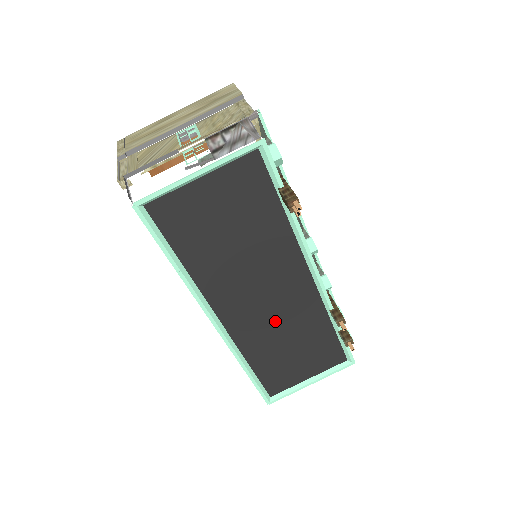
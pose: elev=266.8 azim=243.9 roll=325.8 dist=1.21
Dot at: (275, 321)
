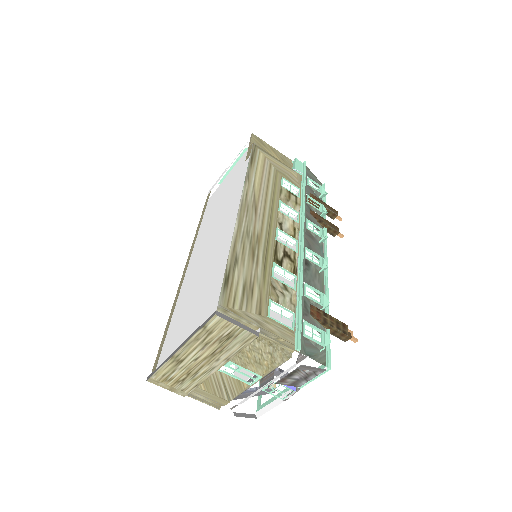
Dot at: occluded
